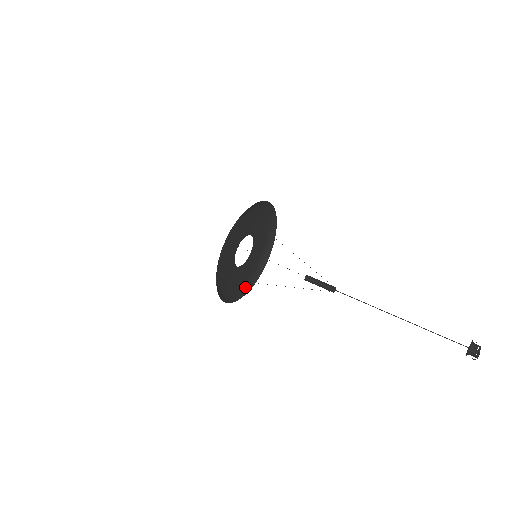
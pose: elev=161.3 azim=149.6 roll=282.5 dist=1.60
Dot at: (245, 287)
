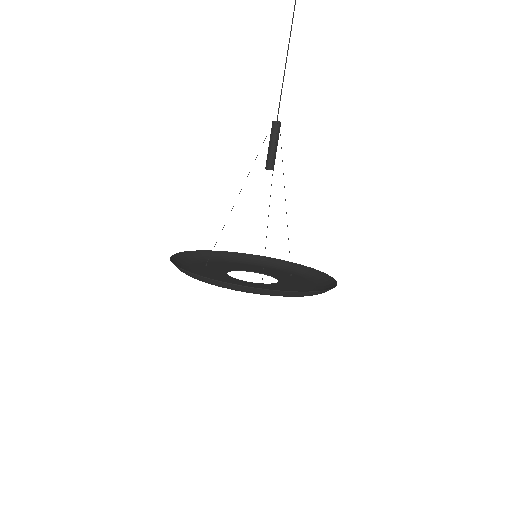
Dot at: (290, 296)
